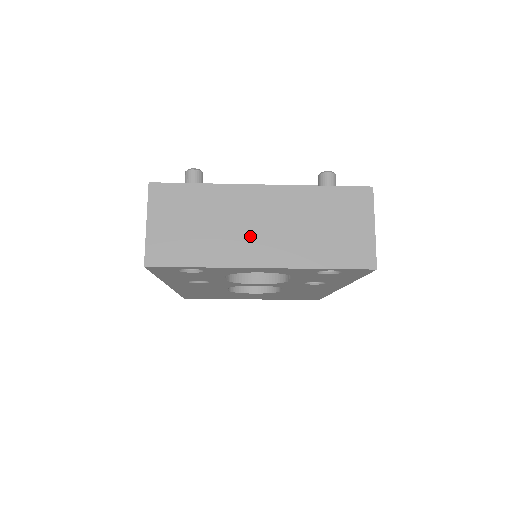
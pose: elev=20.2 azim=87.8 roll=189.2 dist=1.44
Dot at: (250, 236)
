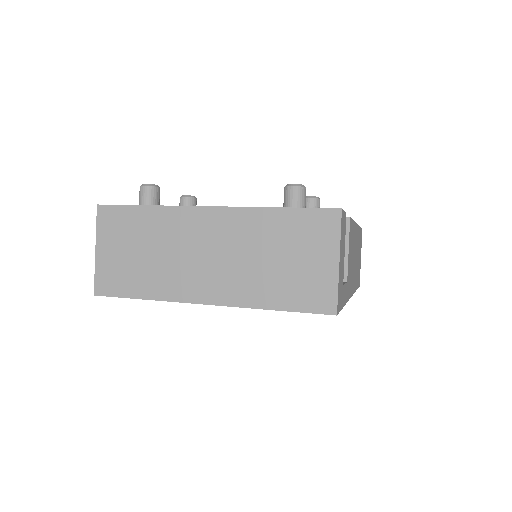
Dot at: (195, 267)
